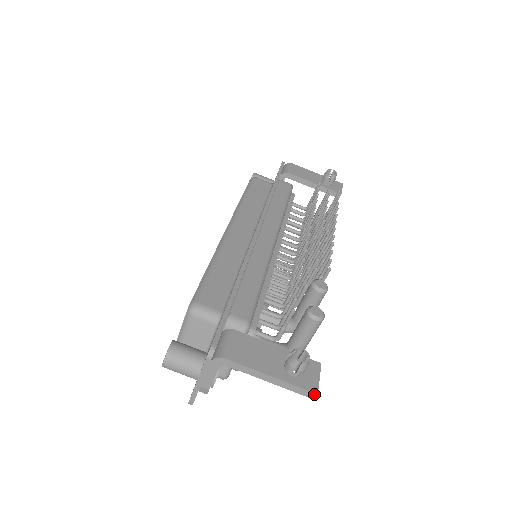
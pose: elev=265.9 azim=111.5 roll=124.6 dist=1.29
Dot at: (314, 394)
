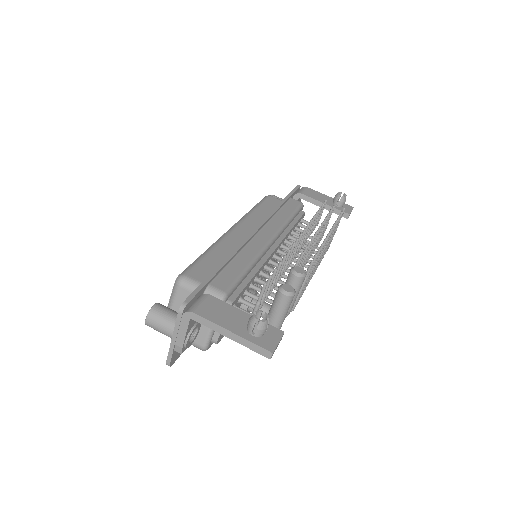
Dot at: (270, 353)
